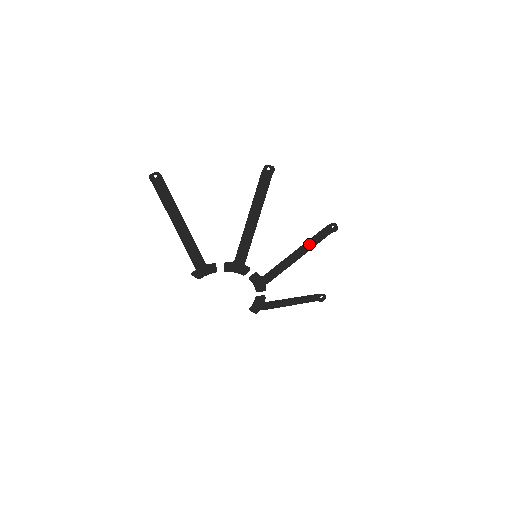
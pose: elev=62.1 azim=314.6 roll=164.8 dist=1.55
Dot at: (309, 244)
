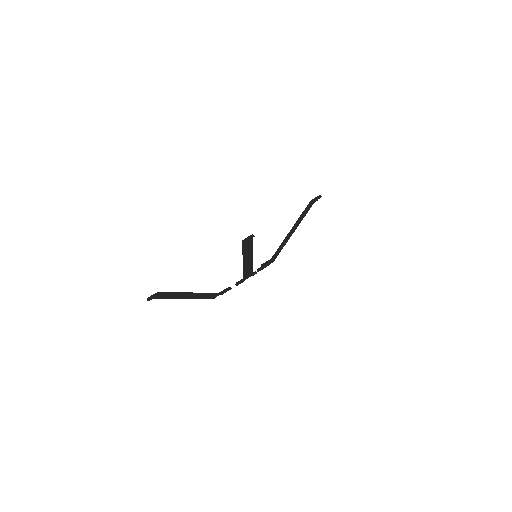
Dot at: occluded
